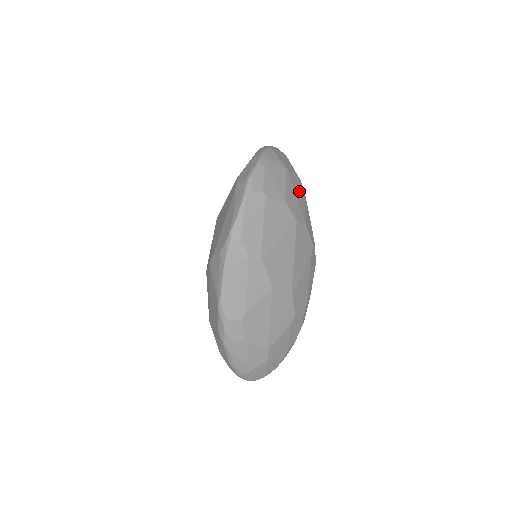
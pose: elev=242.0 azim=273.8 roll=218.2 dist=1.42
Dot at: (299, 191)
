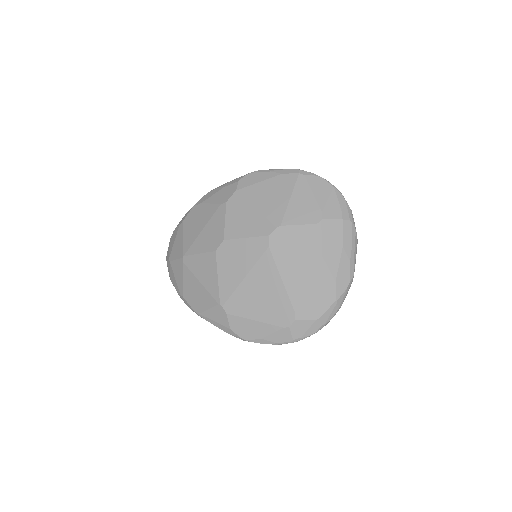
Dot at: occluded
